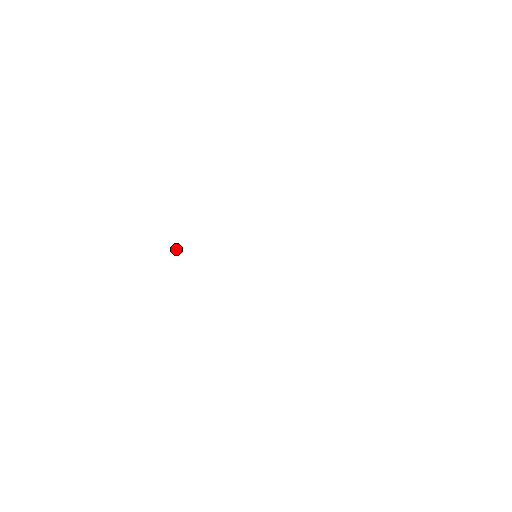
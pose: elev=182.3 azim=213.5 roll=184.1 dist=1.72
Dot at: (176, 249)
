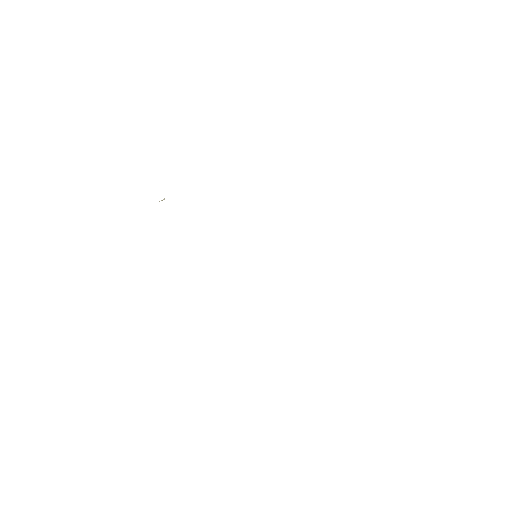
Dot at: occluded
